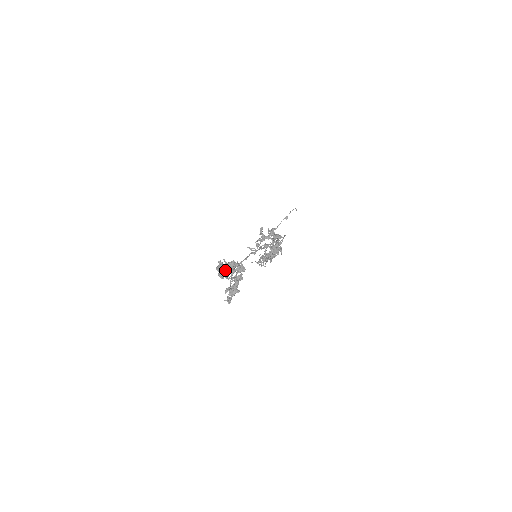
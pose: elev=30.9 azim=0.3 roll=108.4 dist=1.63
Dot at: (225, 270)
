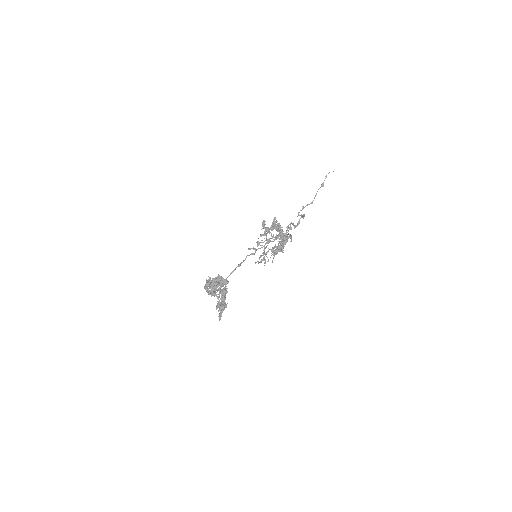
Dot at: (208, 288)
